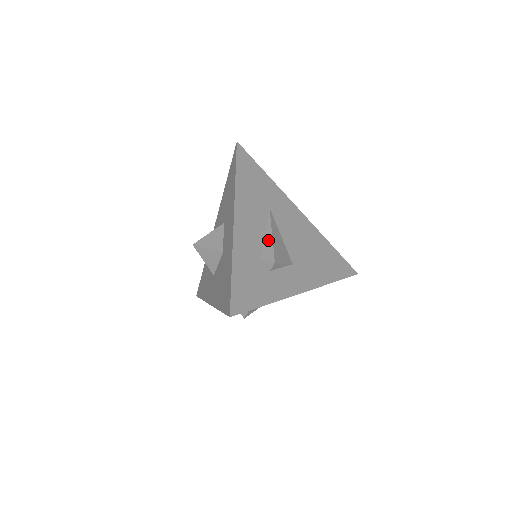
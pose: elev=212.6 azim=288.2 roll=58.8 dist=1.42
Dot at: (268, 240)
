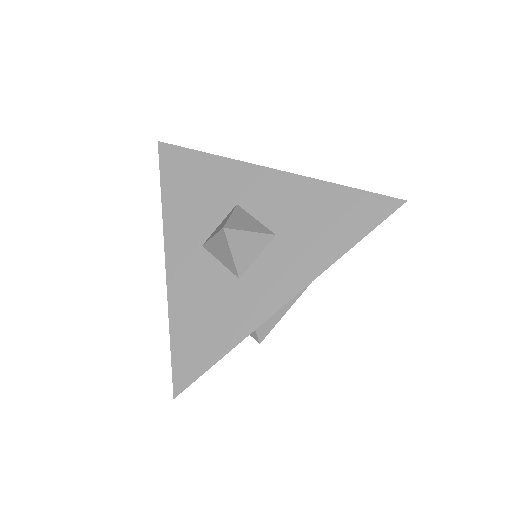
Dot at: (281, 312)
